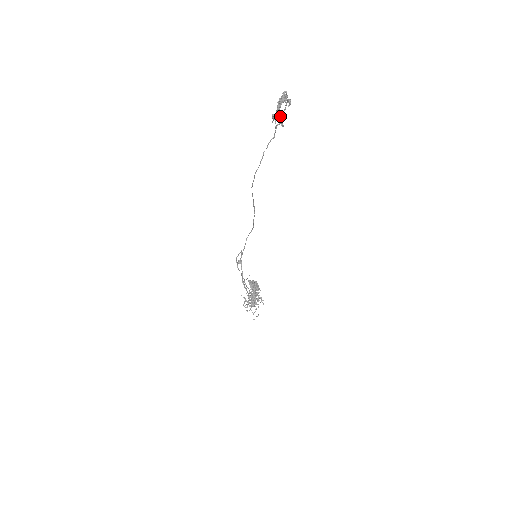
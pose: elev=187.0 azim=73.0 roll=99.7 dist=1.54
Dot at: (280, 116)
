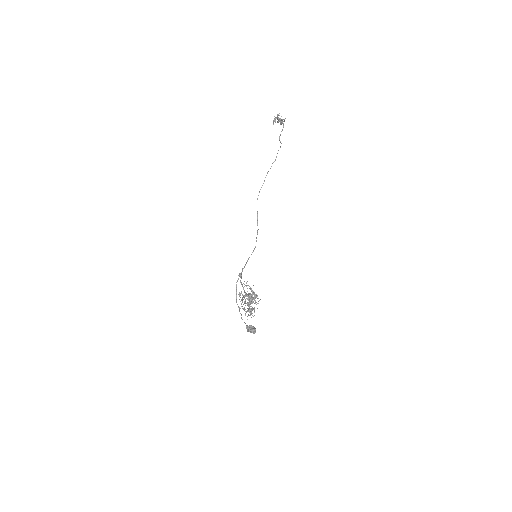
Dot at: (278, 115)
